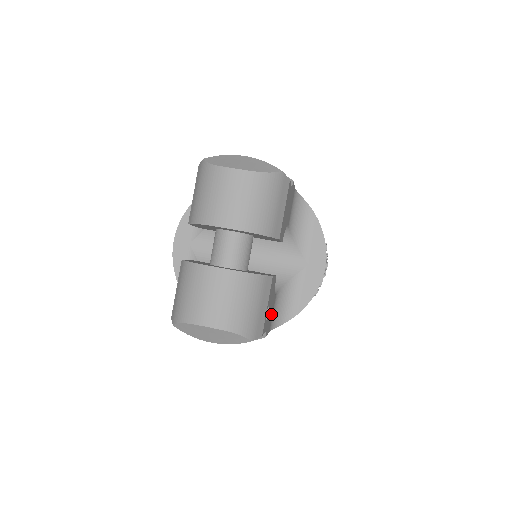
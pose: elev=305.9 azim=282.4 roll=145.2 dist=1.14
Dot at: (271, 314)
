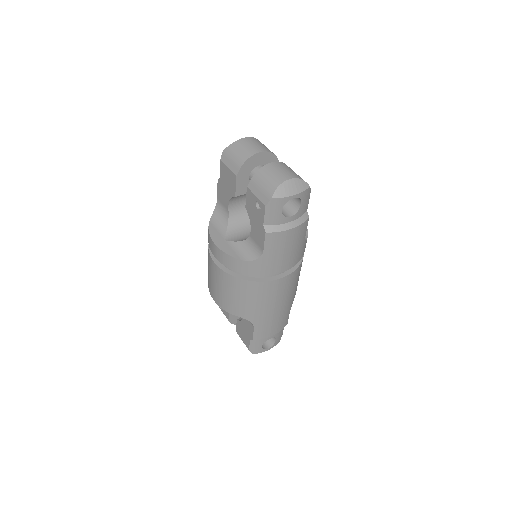
Dot at: occluded
